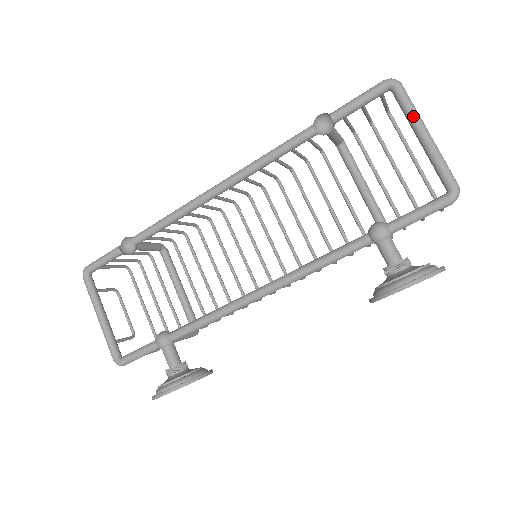
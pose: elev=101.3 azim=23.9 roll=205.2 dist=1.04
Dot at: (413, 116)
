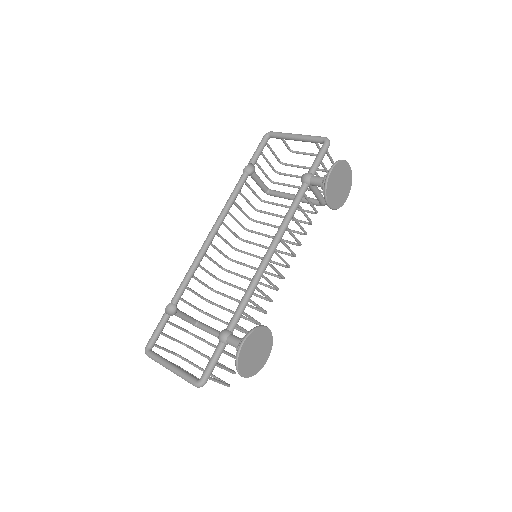
Dot at: (285, 134)
